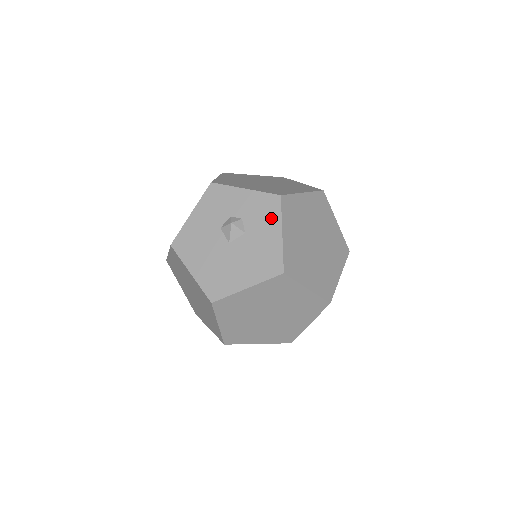
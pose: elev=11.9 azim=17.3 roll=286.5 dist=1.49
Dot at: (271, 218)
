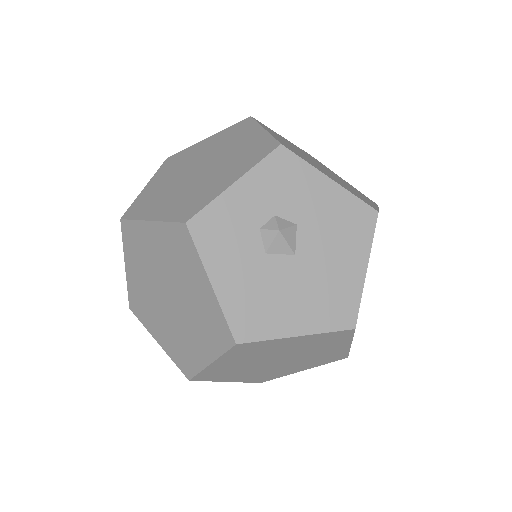
Dot at: (302, 178)
